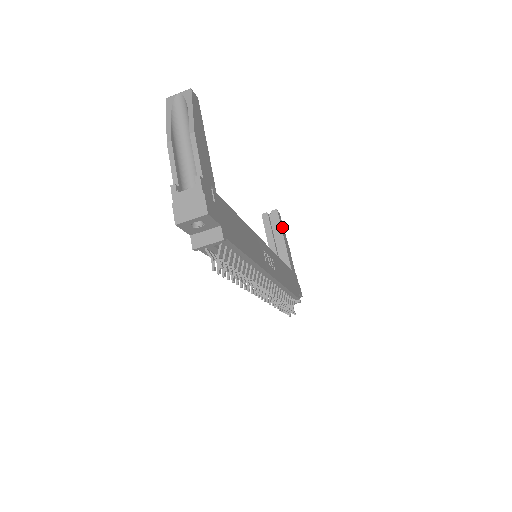
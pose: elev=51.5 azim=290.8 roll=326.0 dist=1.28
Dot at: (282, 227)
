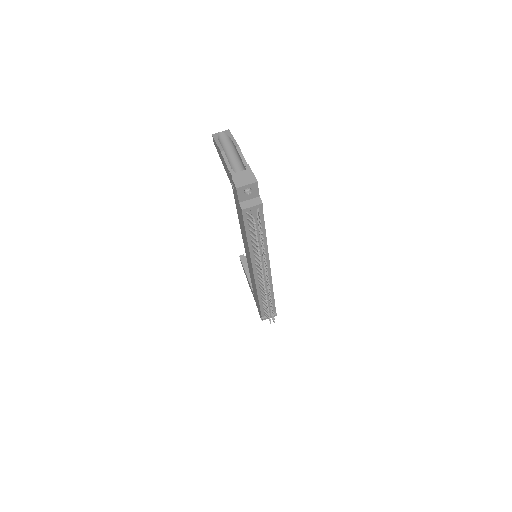
Dot at: occluded
